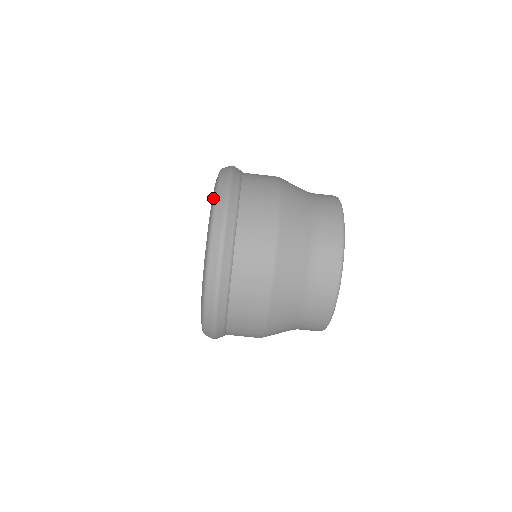
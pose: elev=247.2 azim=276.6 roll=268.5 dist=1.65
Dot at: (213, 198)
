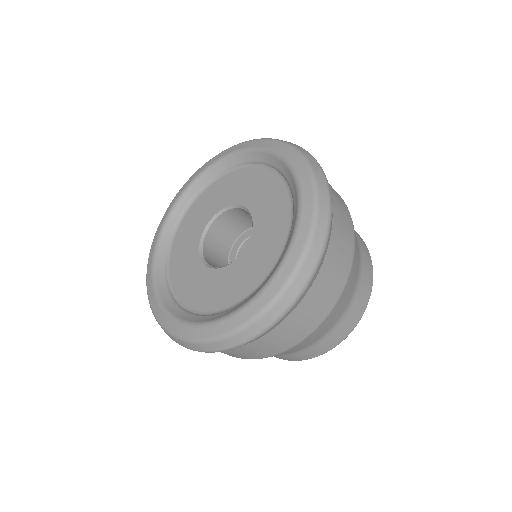
Dot at: (309, 181)
